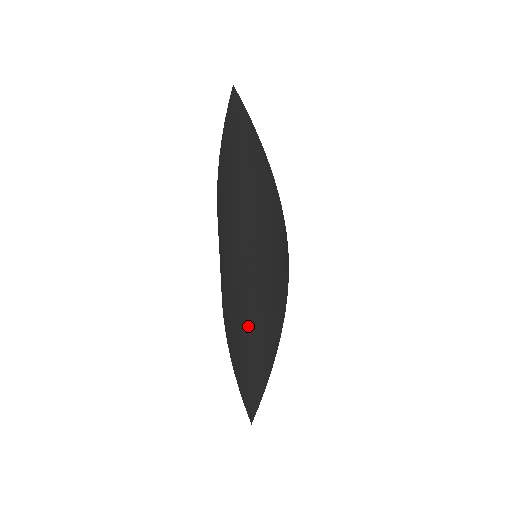
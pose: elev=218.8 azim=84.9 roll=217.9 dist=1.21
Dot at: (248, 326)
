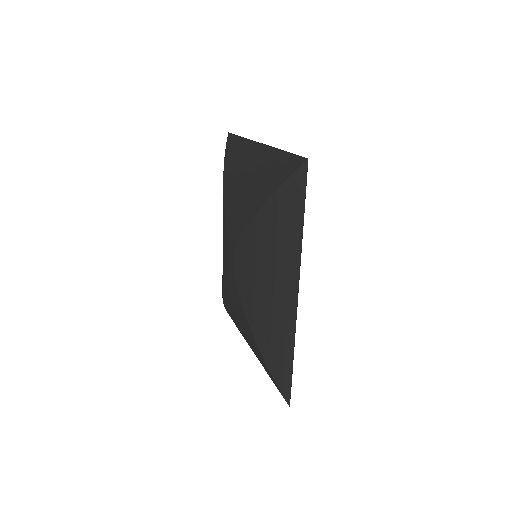
Dot at: occluded
